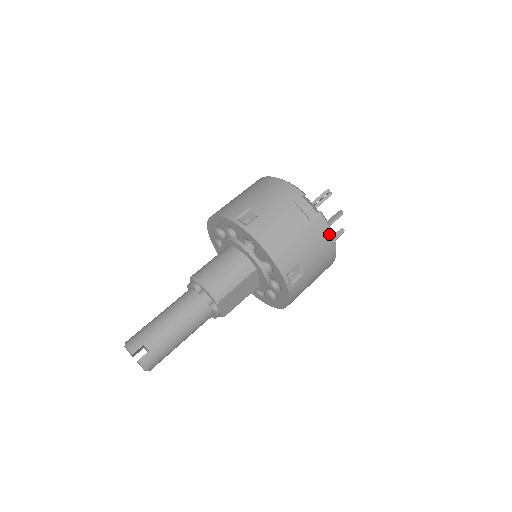
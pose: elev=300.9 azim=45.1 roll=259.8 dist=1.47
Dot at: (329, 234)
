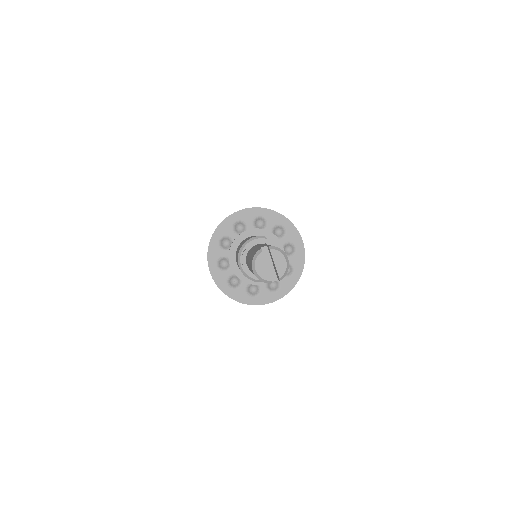
Dot at: occluded
